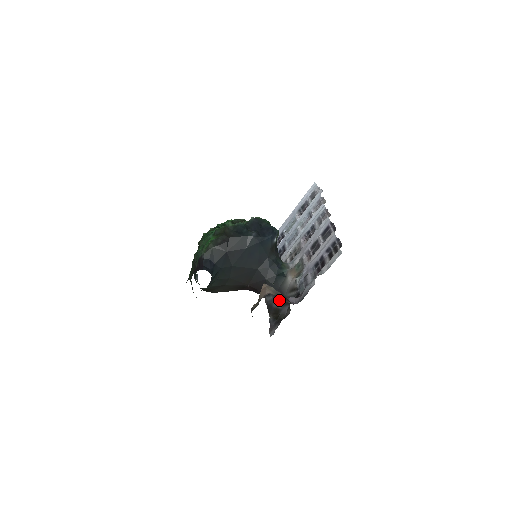
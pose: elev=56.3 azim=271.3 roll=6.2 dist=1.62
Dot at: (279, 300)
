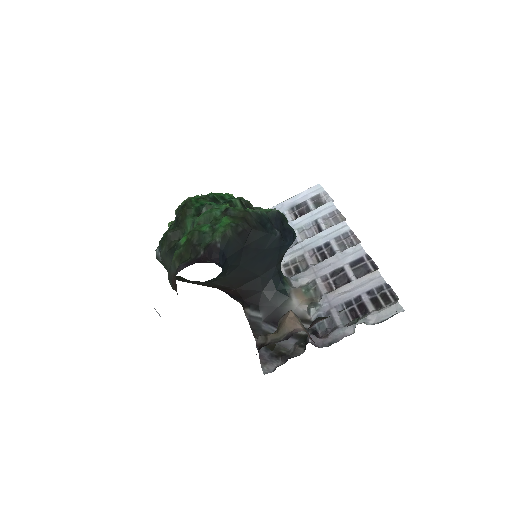
Dot at: (275, 324)
